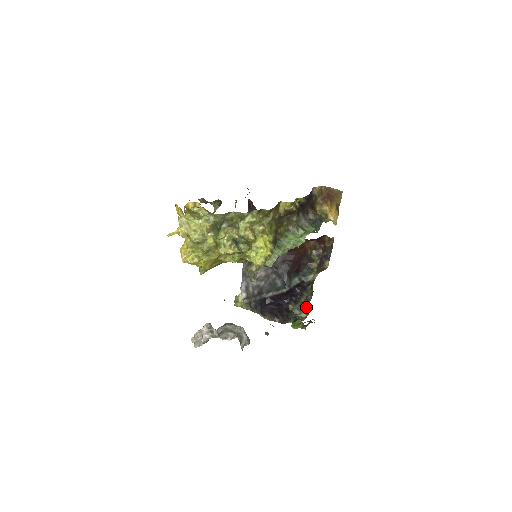
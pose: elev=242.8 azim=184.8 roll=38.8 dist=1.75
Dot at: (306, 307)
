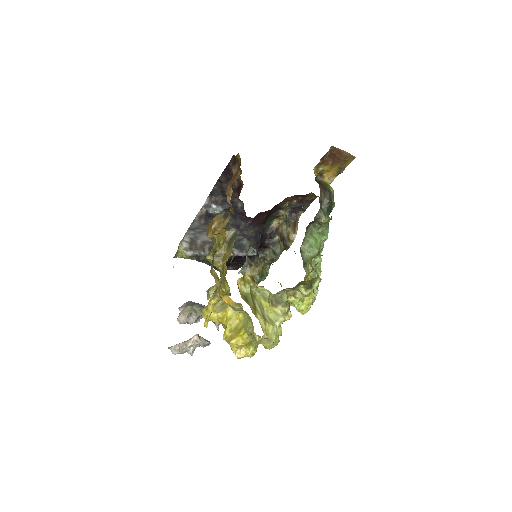
Dot at: (272, 260)
